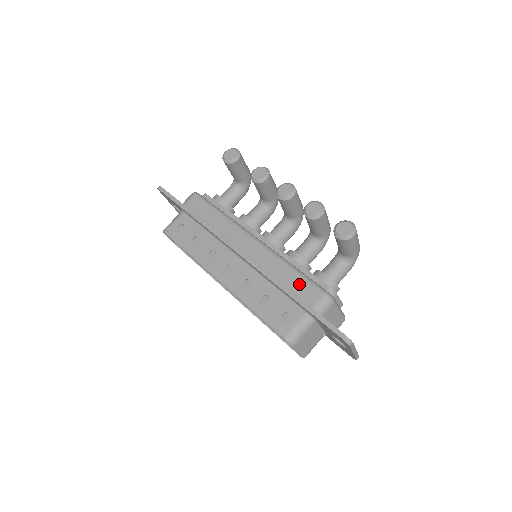
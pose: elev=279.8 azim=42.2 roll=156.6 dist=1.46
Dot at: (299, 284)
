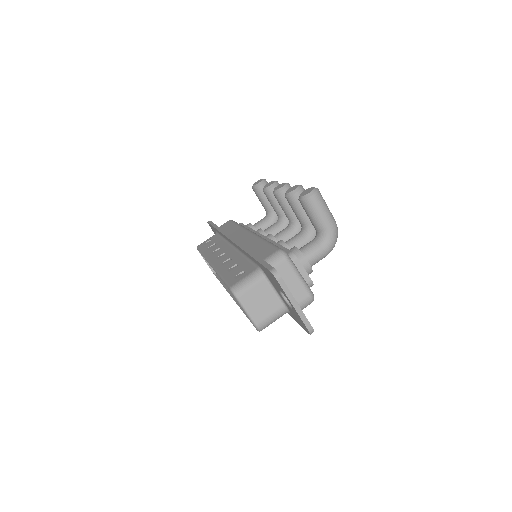
Dot at: (263, 248)
